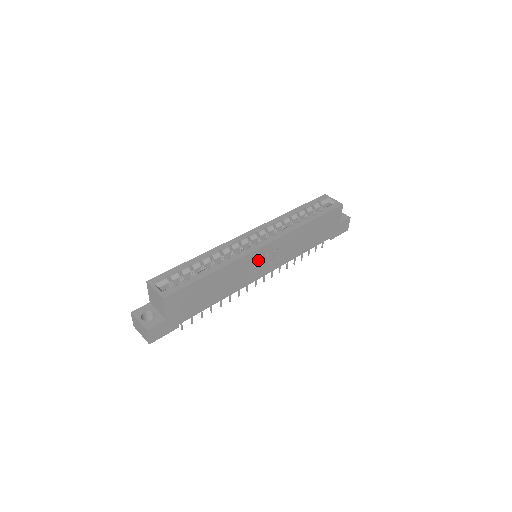
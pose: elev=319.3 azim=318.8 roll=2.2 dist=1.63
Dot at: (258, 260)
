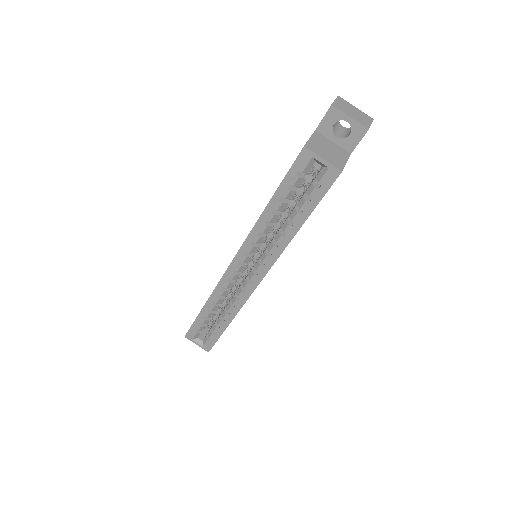
Dot at: occluded
